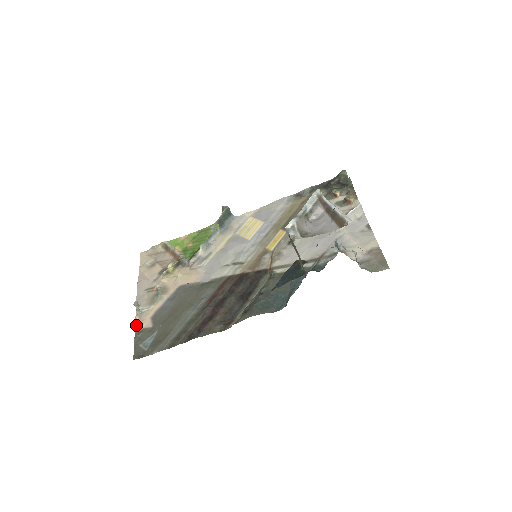
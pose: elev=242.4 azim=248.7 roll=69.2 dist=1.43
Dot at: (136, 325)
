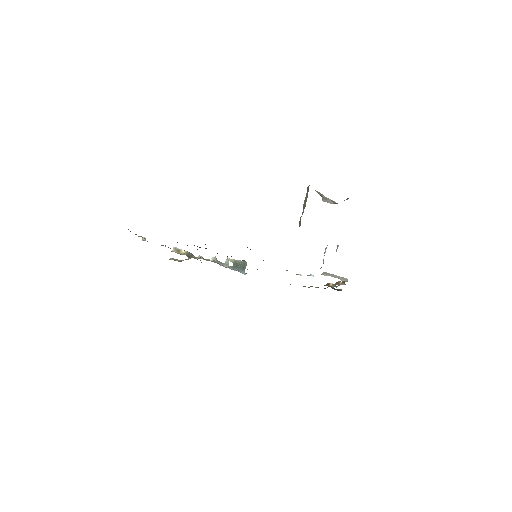
Dot at: occluded
